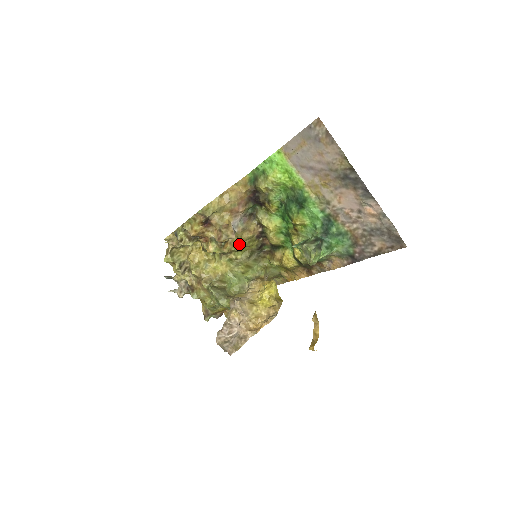
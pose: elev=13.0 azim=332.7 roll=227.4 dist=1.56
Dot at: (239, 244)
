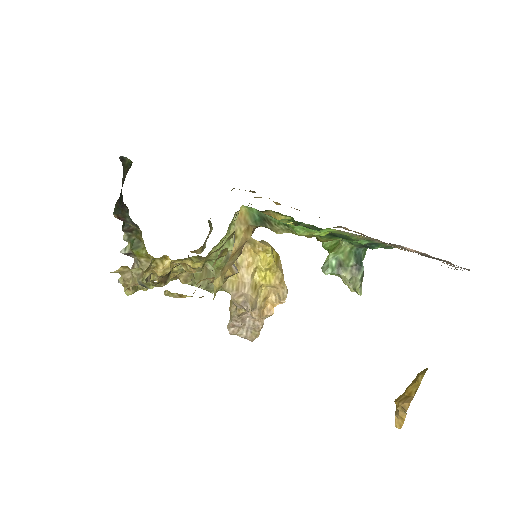
Dot at: (227, 248)
